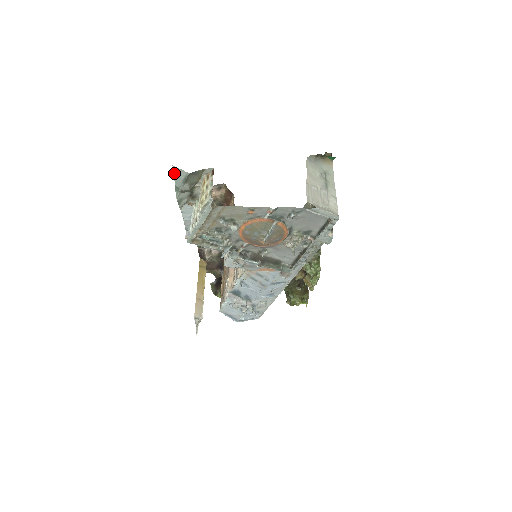
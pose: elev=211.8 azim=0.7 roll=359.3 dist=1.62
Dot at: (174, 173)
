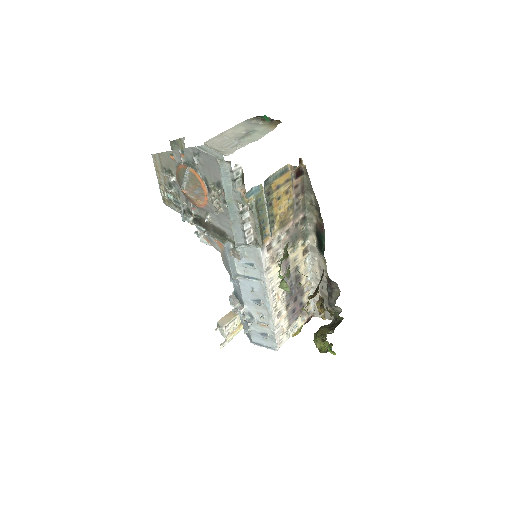
Dot at: occluded
